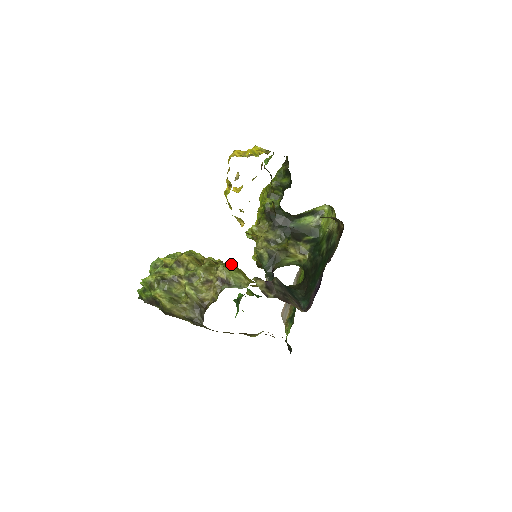
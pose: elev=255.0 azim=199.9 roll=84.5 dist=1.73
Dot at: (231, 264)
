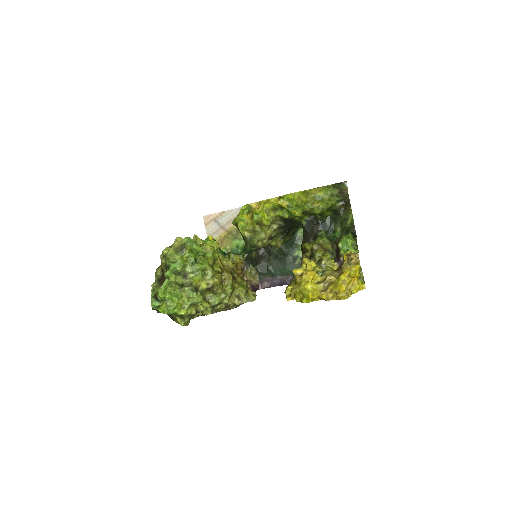
Dot at: (246, 284)
